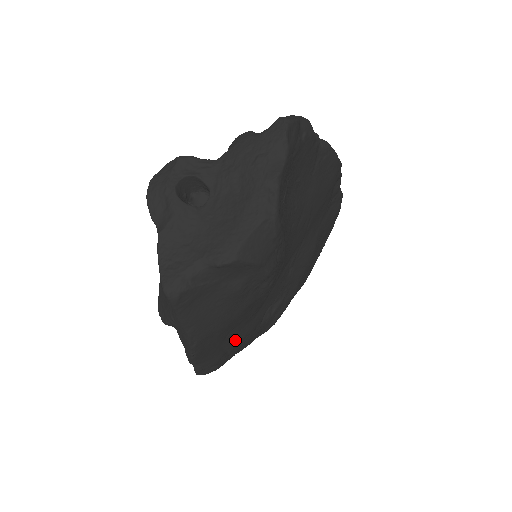
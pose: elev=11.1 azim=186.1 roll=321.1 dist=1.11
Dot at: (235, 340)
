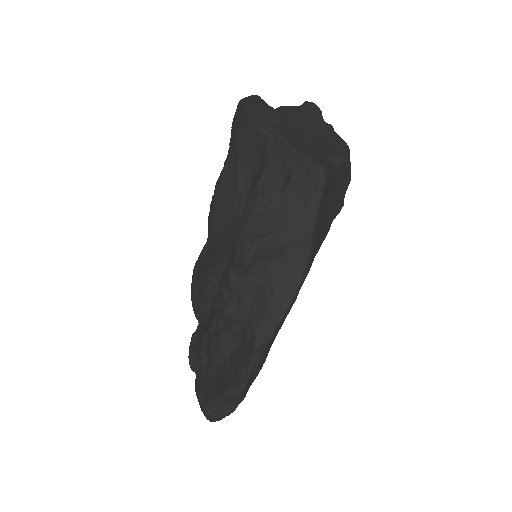
Dot at: occluded
